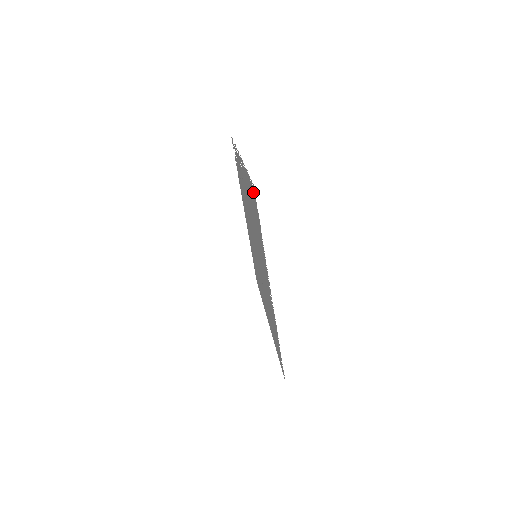
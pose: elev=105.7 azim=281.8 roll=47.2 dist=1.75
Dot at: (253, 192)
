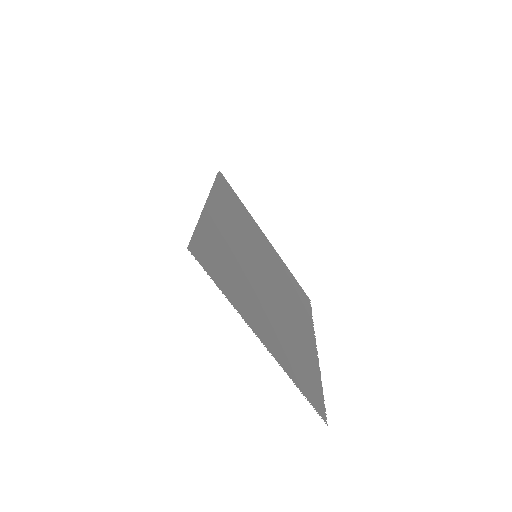
Dot at: (318, 406)
